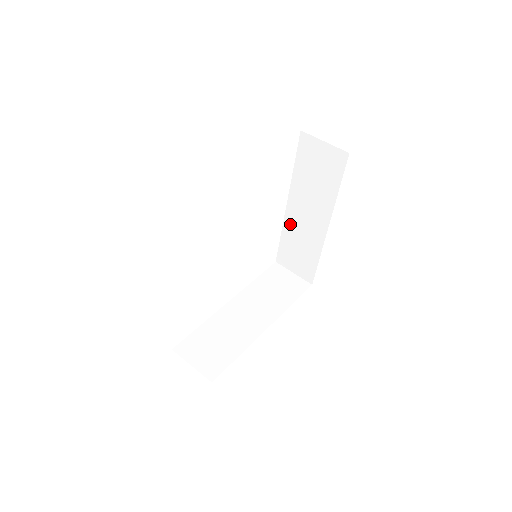
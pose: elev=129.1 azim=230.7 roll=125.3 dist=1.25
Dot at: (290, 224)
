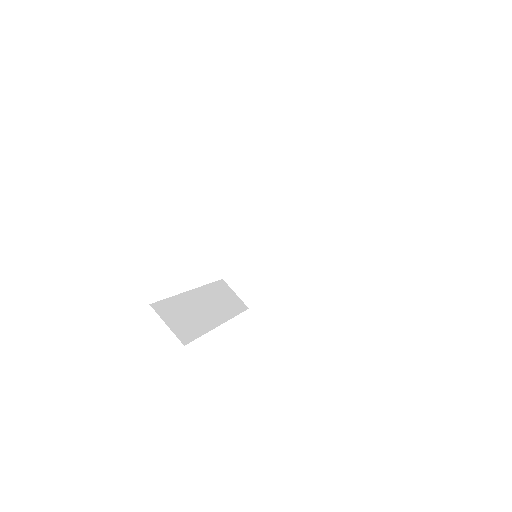
Dot at: occluded
